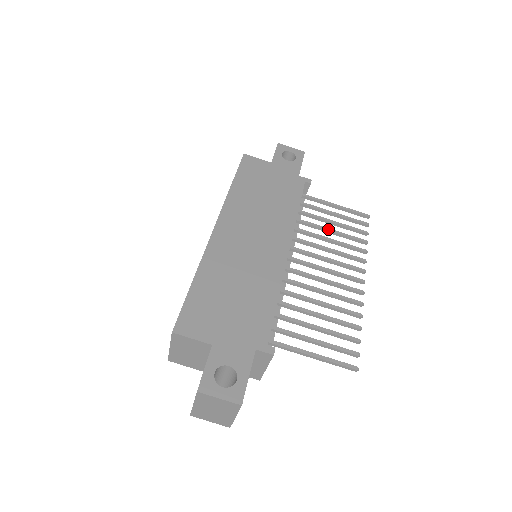
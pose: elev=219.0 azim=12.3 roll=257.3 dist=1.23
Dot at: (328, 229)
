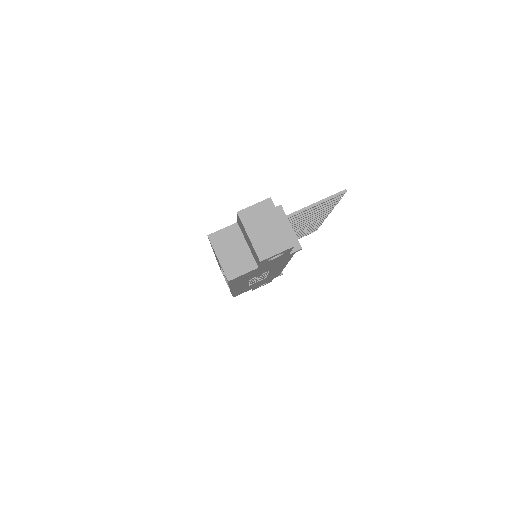
Dot at: occluded
